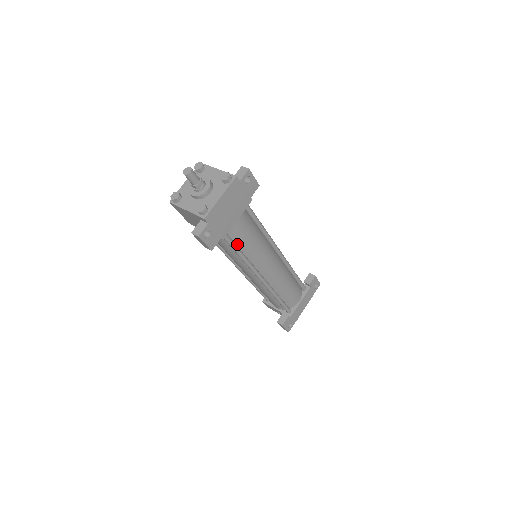
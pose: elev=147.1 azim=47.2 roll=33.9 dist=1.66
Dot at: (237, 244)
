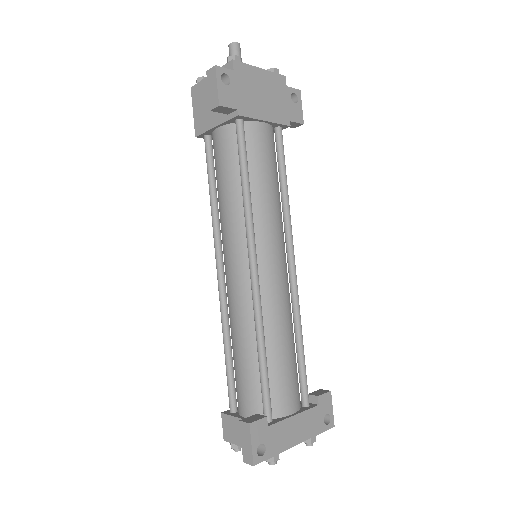
Dot at: (248, 166)
